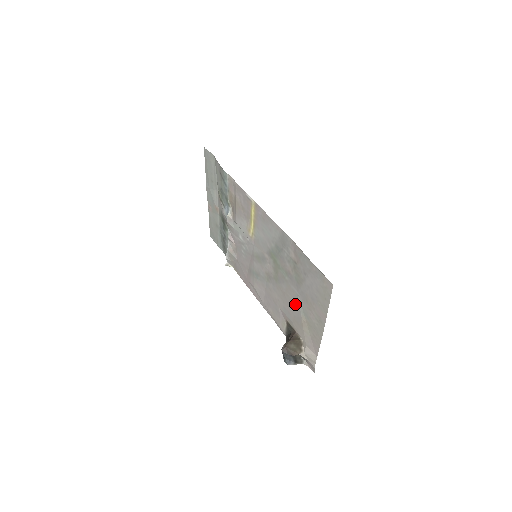
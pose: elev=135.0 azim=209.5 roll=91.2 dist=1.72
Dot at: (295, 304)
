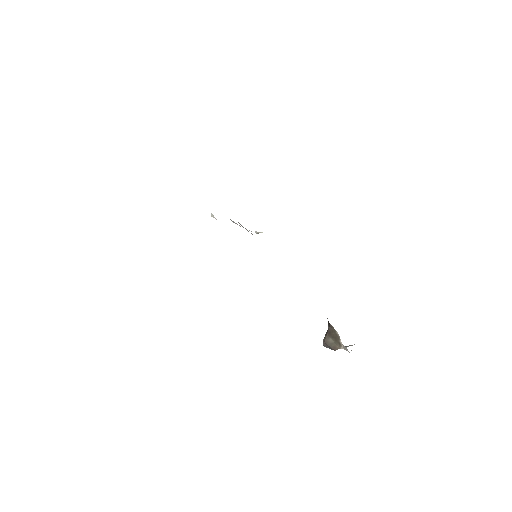
Dot at: occluded
